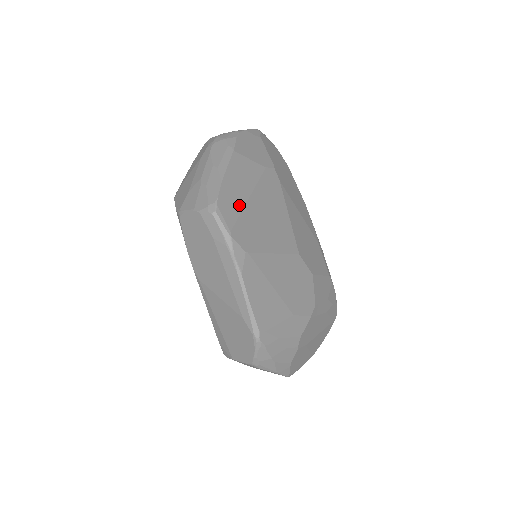
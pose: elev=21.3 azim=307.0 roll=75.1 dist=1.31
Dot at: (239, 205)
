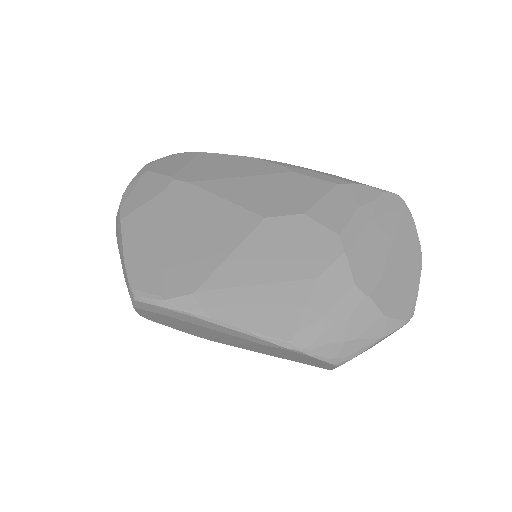
Dot at: (155, 260)
